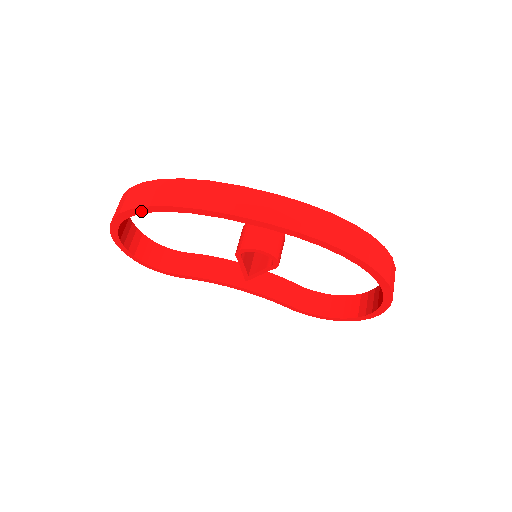
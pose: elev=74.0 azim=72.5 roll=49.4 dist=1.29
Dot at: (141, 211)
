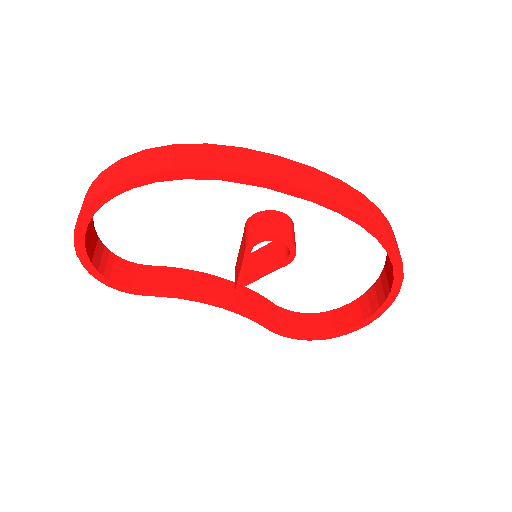
Dot at: (151, 179)
